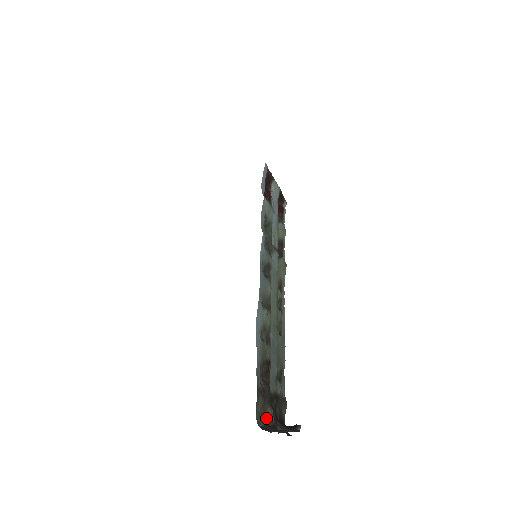
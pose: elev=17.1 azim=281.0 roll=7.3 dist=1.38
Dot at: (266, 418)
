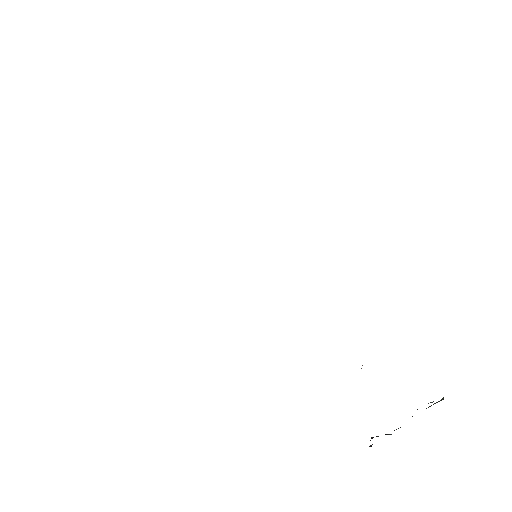
Dot at: occluded
